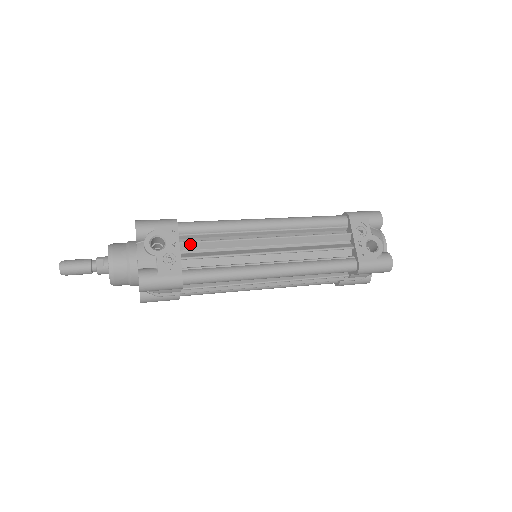
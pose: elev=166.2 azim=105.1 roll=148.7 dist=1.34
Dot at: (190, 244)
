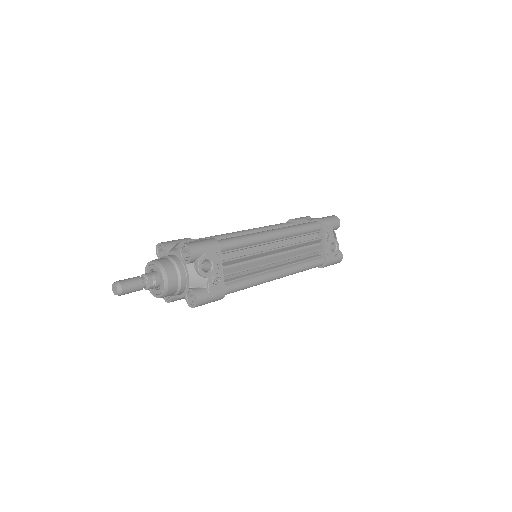
Dot at: (227, 262)
